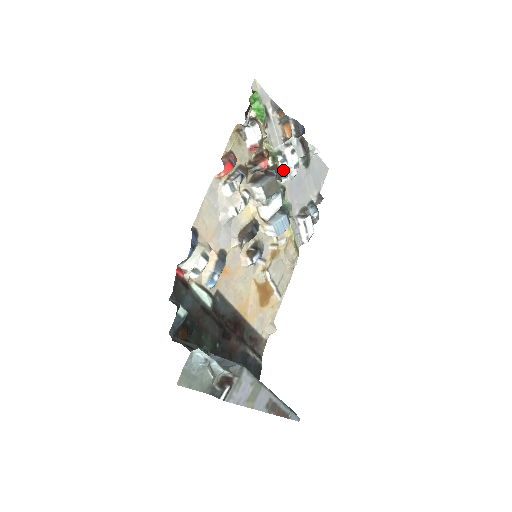
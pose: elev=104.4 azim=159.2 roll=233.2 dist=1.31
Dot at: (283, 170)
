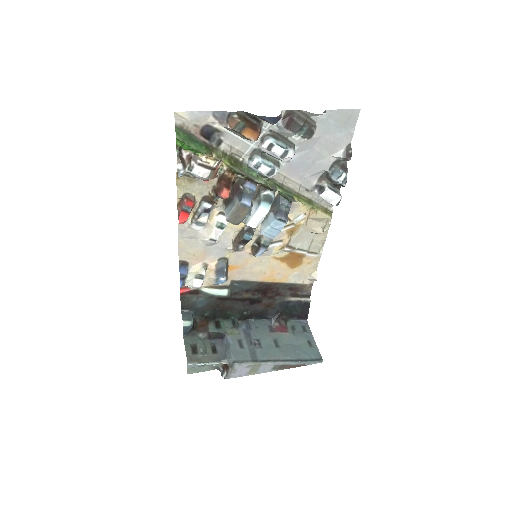
Dot at: (262, 174)
